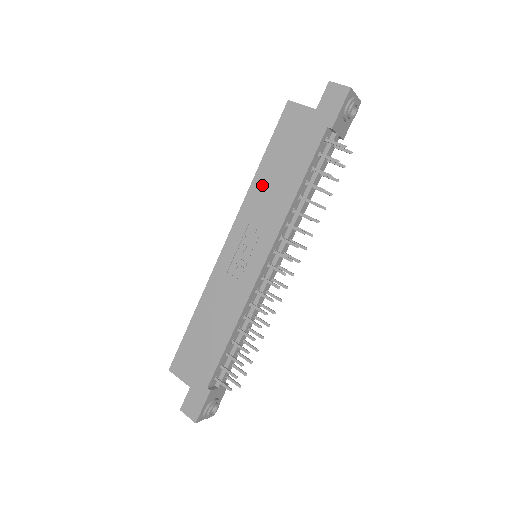
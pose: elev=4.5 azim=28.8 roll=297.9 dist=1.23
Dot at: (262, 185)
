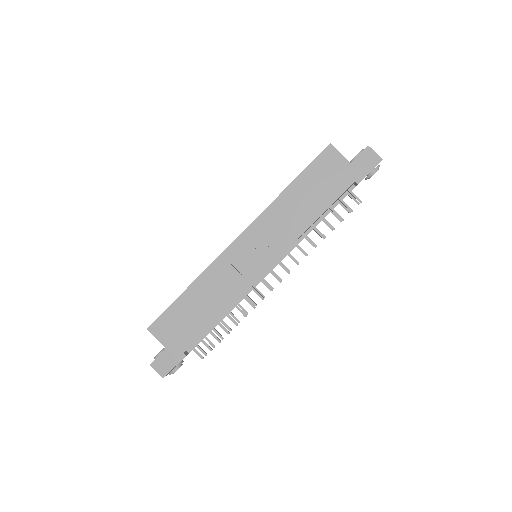
Dot at: (286, 204)
